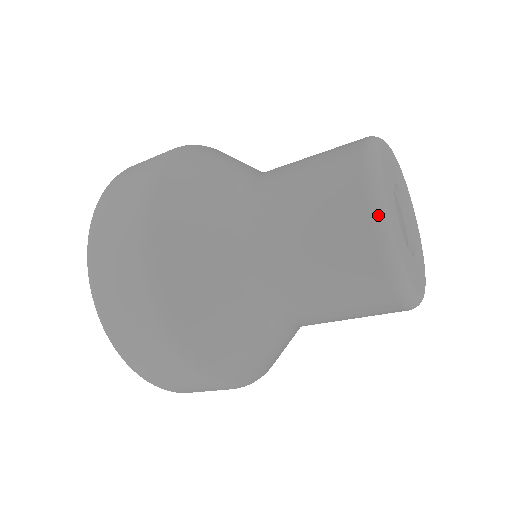
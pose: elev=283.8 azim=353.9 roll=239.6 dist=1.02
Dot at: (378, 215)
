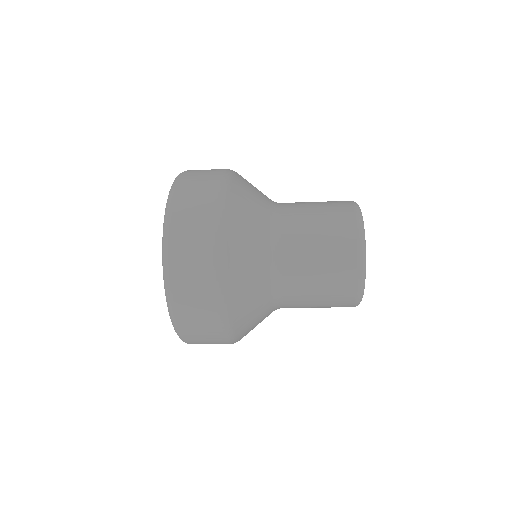
Dot at: (362, 276)
